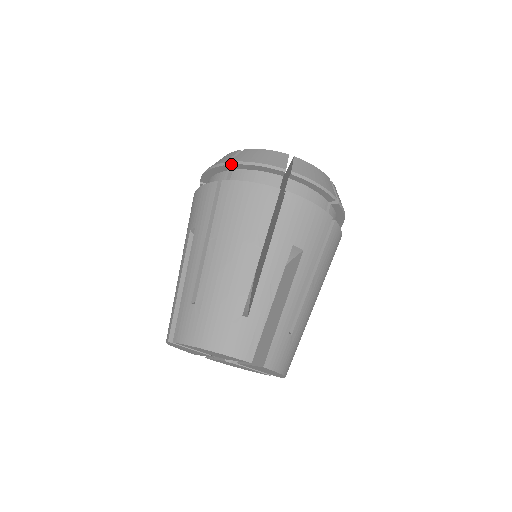
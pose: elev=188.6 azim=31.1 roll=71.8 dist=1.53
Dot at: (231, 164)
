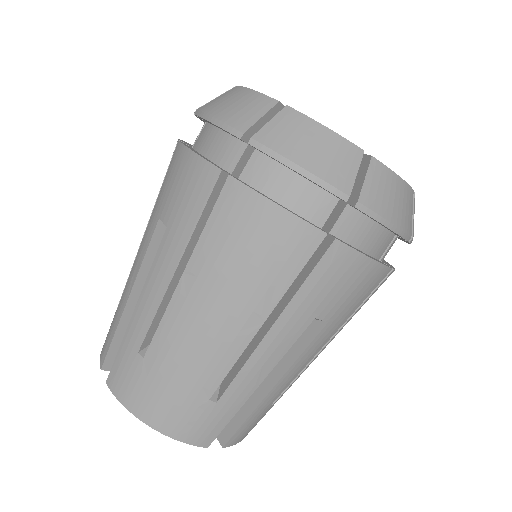
Dot at: (254, 146)
